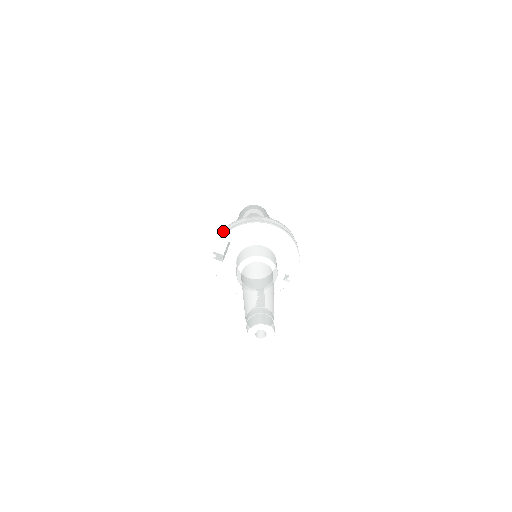
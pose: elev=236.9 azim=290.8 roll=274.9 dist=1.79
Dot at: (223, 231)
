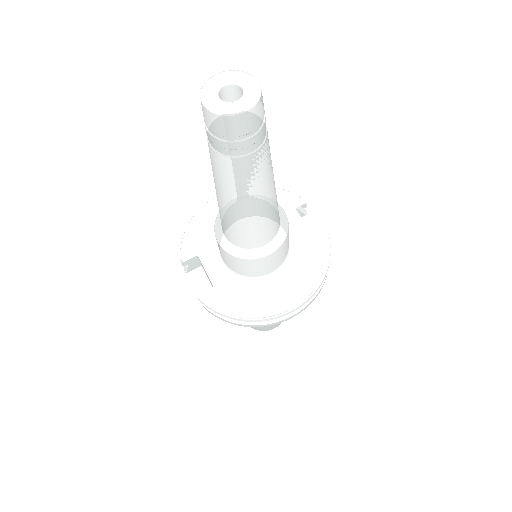
Dot at: occluded
